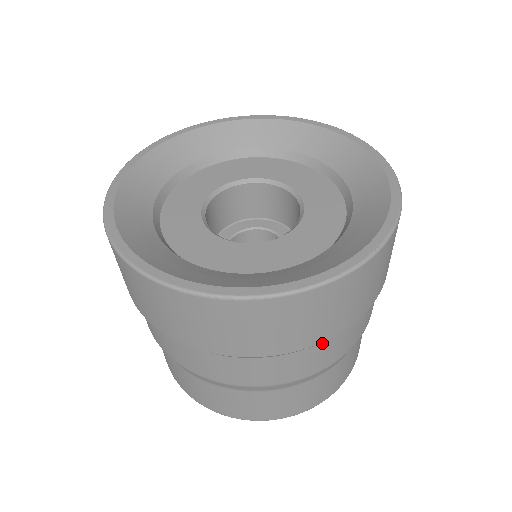
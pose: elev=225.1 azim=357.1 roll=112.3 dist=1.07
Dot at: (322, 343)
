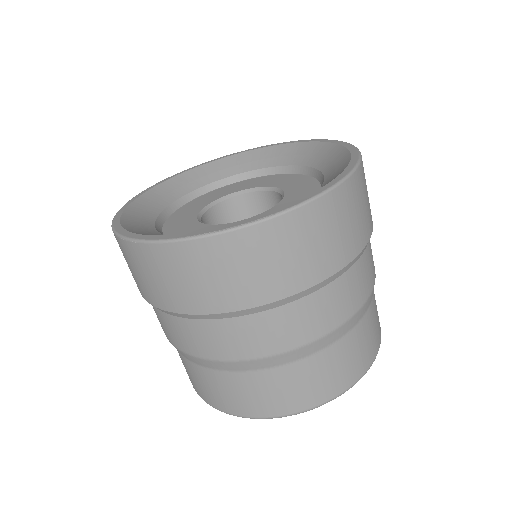
Dot at: (201, 321)
